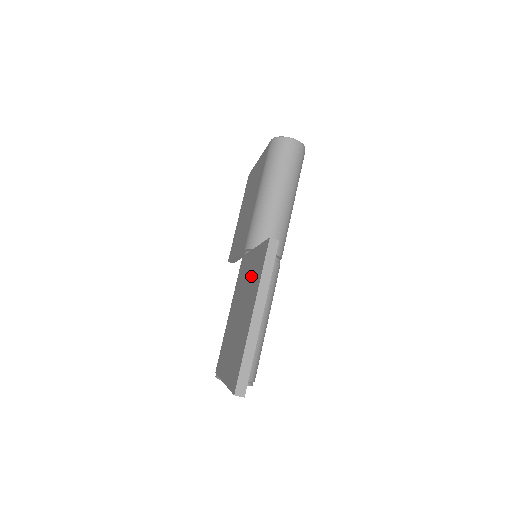
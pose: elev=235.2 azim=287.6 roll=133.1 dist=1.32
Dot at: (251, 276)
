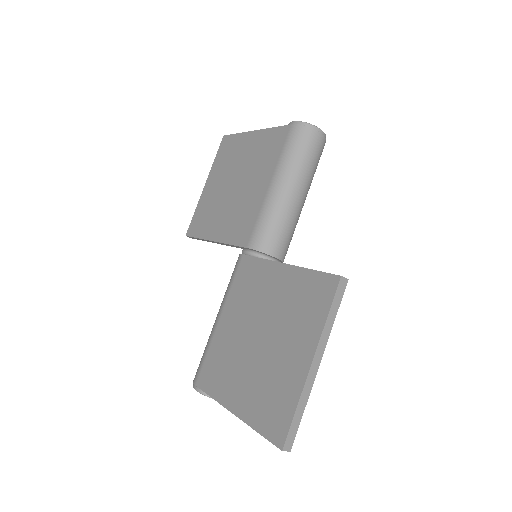
Dot at: (289, 302)
